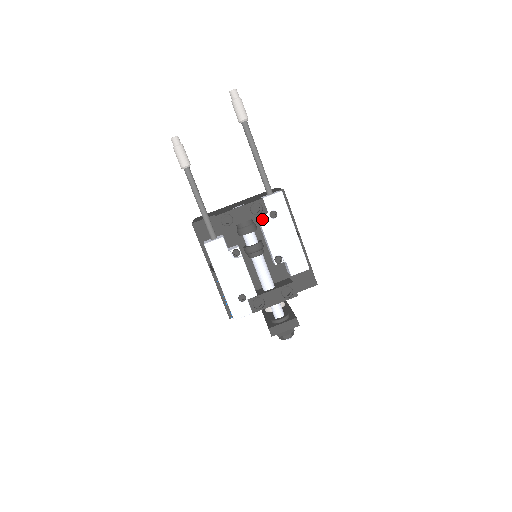
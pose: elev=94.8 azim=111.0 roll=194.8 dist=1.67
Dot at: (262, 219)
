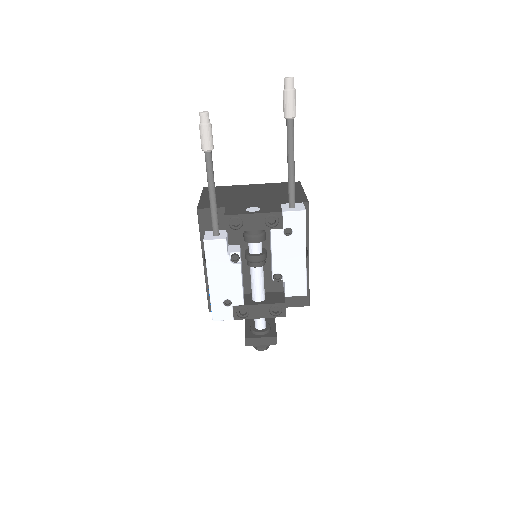
Dot at: (274, 233)
